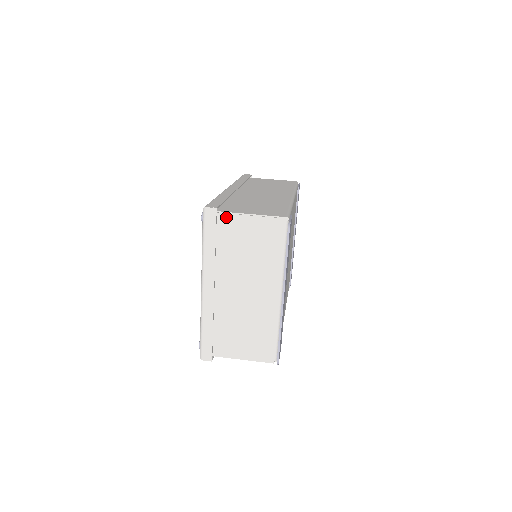
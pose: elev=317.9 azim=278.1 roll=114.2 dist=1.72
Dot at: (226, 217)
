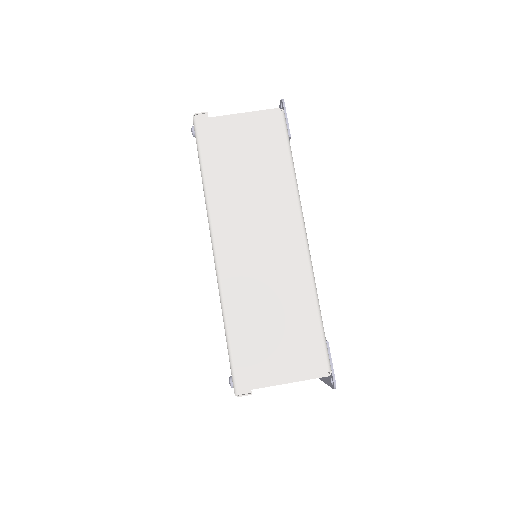
Dot at: (261, 387)
